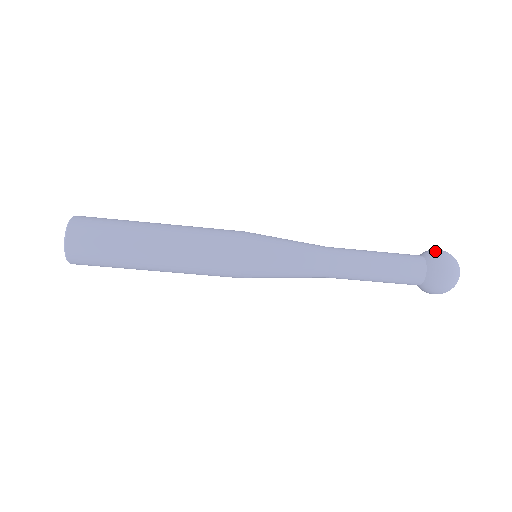
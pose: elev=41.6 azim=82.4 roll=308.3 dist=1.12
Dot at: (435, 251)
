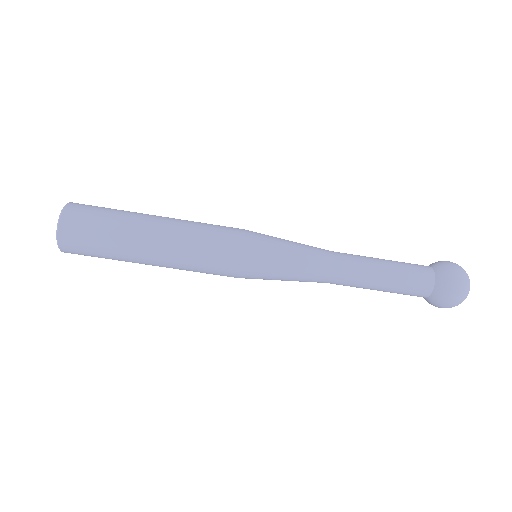
Dot at: (446, 264)
